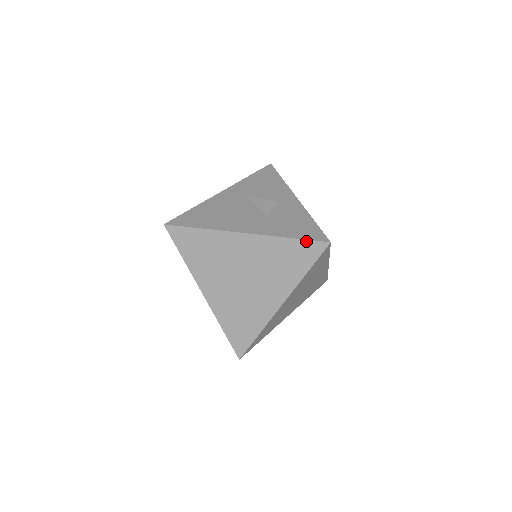
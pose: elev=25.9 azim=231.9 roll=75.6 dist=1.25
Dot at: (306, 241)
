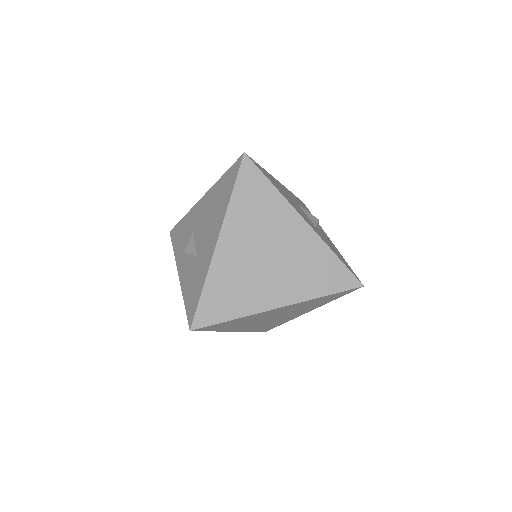
Dot at: (347, 269)
